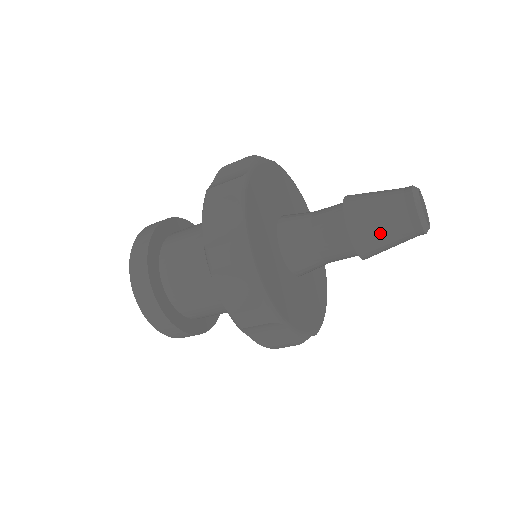
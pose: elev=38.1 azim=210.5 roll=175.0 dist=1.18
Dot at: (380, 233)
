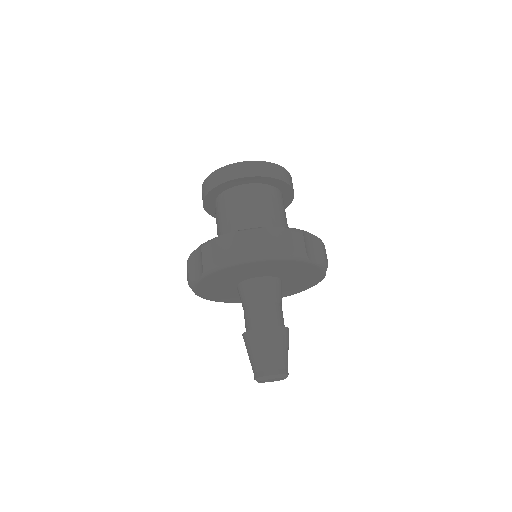
Dot at: occluded
